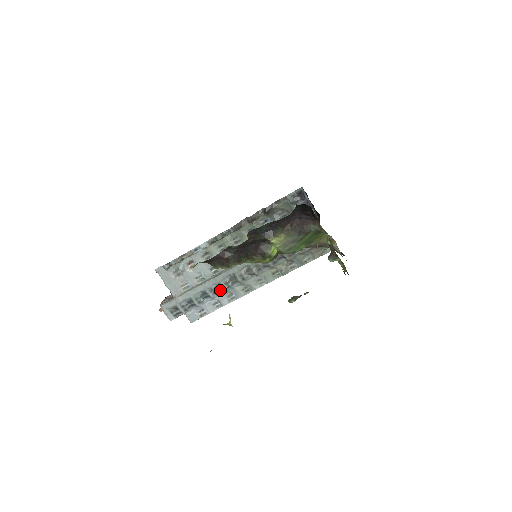
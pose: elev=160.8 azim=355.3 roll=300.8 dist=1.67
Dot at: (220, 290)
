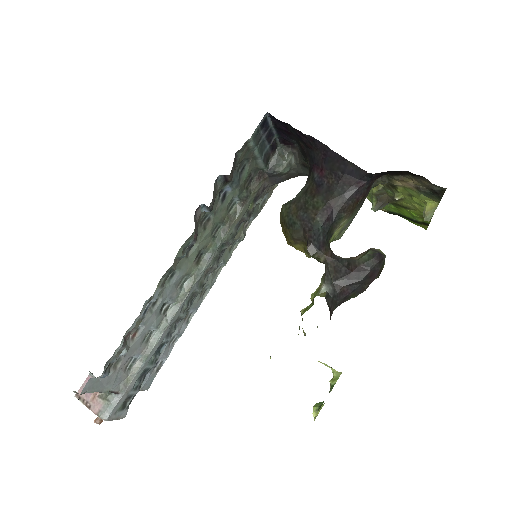
Dot at: (177, 323)
